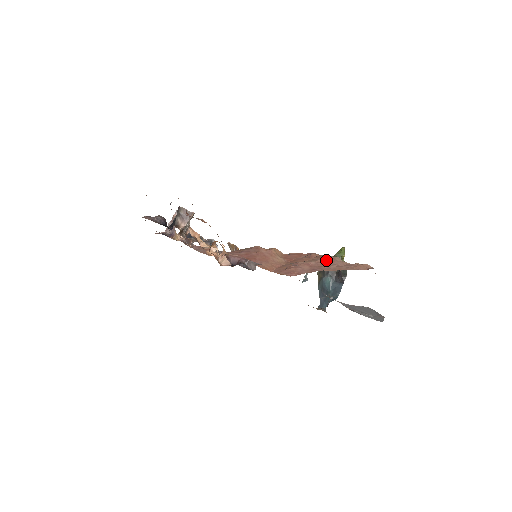
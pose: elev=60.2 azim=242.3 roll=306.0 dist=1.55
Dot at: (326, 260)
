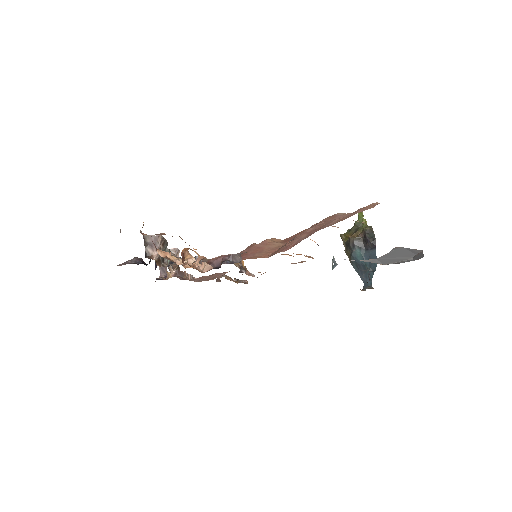
Dot at: (326, 220)
